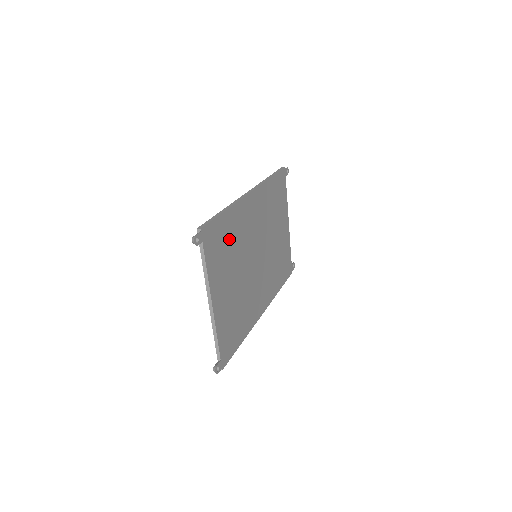
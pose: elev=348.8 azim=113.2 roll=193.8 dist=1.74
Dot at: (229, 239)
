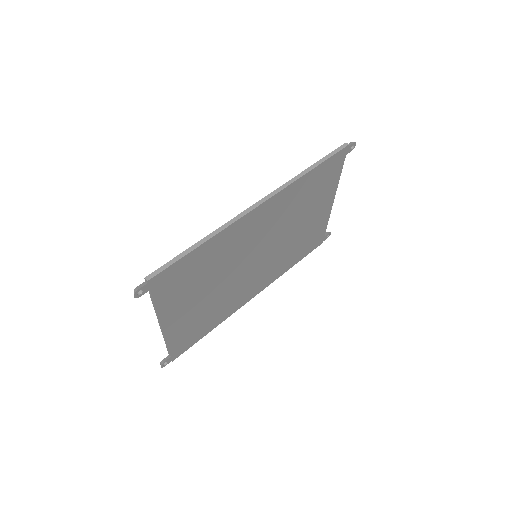
Dot at: (204, 266)
